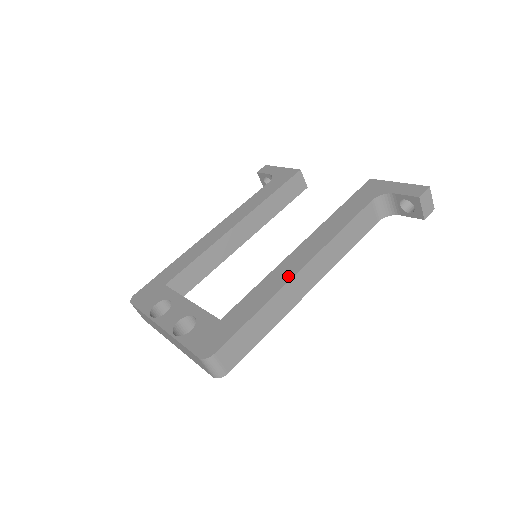
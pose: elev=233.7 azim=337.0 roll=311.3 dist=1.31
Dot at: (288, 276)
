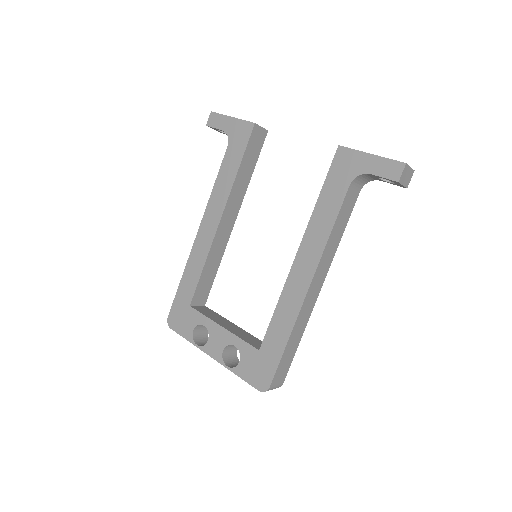
Dot at: (299, 298)
